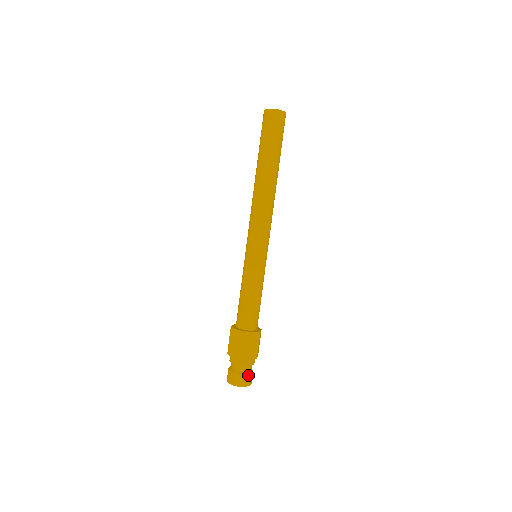
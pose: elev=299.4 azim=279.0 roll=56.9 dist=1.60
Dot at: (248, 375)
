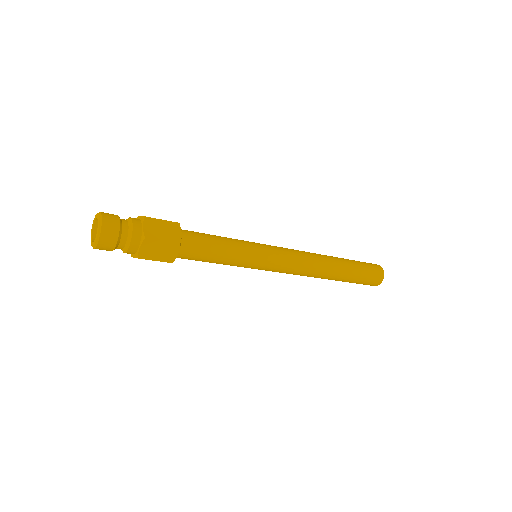
Dot at: (118, 228)
